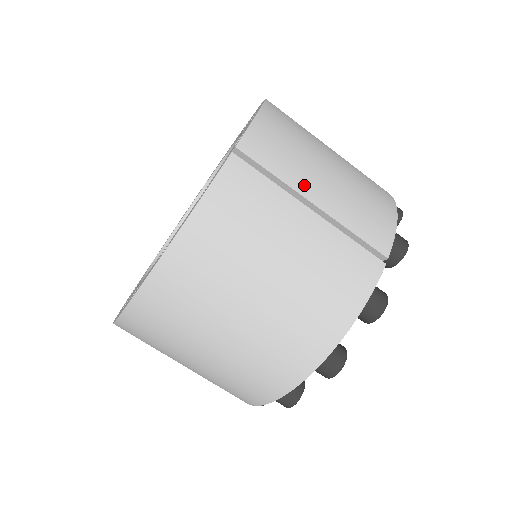
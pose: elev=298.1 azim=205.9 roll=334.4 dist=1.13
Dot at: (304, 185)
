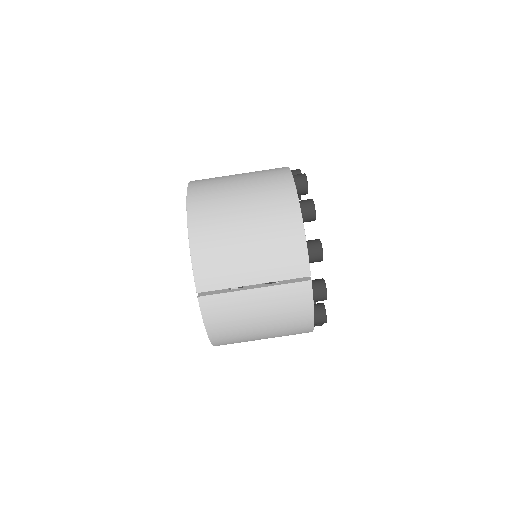
Dot at: (241, 279)
